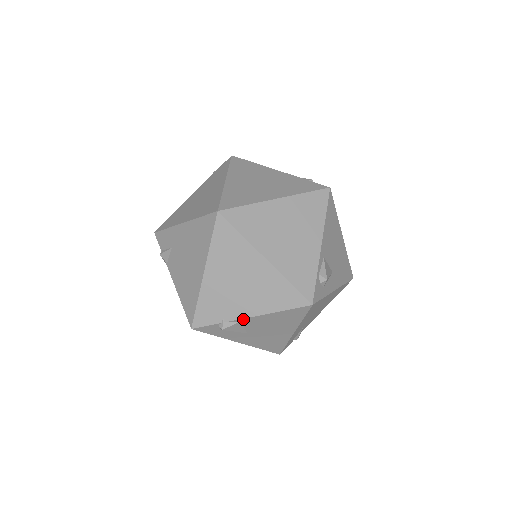
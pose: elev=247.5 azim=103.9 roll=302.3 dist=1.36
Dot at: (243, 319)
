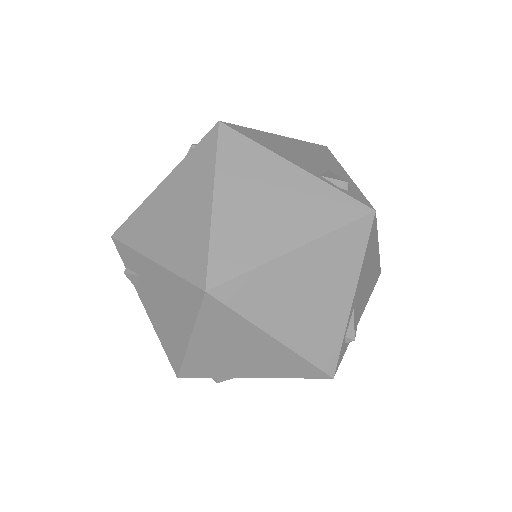
Dot at: (243, 377)
